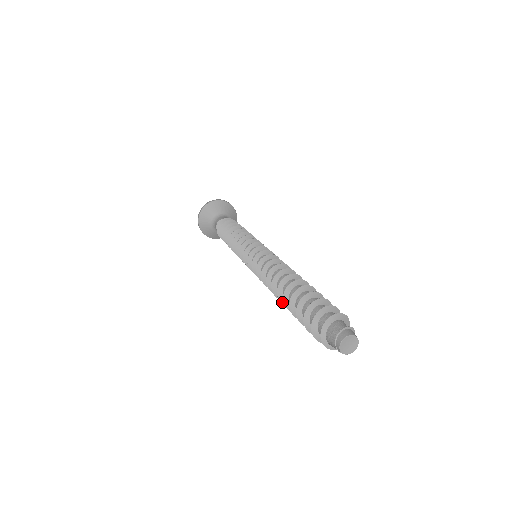
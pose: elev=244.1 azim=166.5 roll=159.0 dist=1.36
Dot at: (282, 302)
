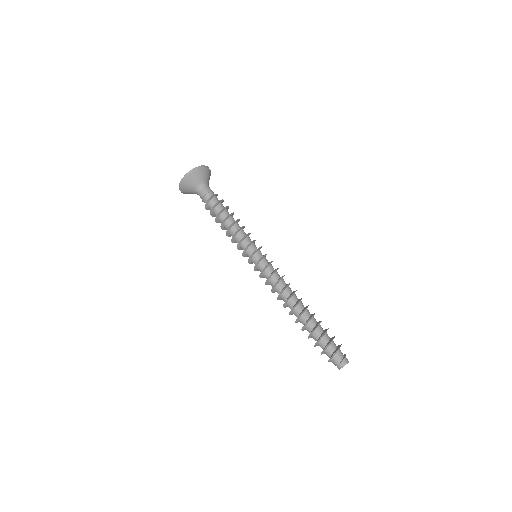
Dot at: occluded
